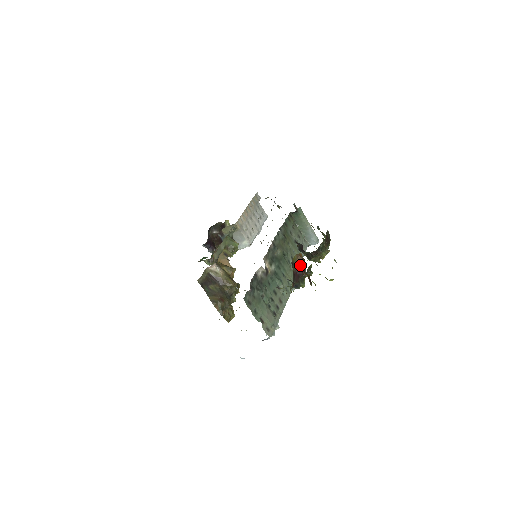
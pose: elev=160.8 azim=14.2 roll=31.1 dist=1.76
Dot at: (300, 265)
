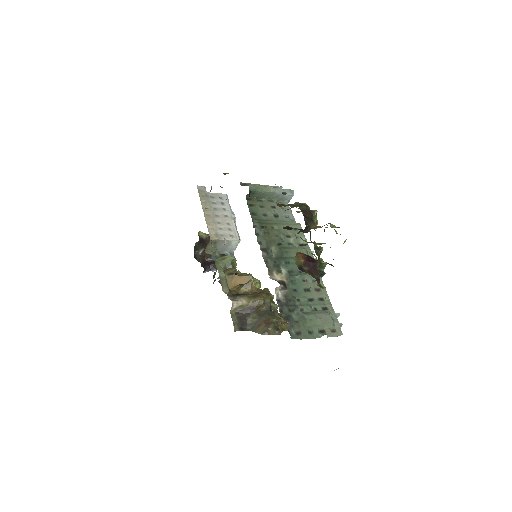
Dot at: (307, 260)
